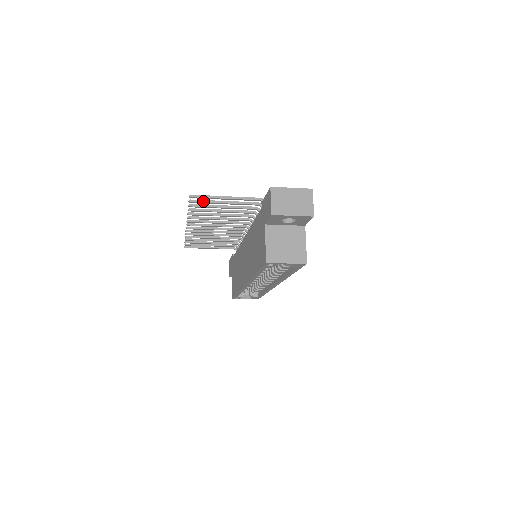
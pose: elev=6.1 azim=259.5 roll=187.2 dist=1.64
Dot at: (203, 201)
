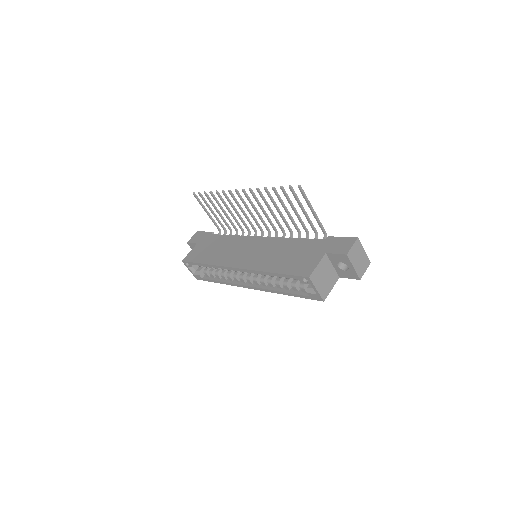
Dot at: (296, 195)
